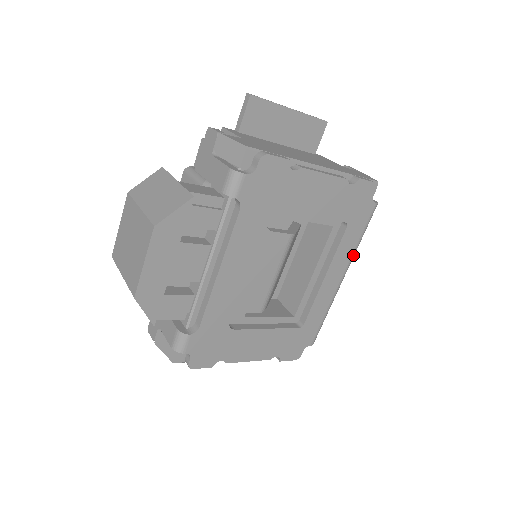
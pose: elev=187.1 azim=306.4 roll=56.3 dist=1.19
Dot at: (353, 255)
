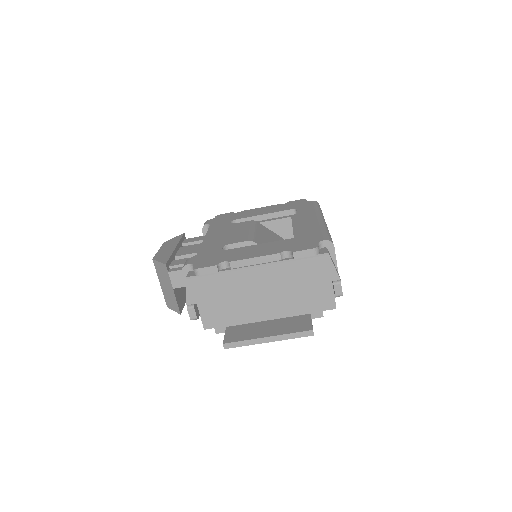
Dot at: (318, 212)
